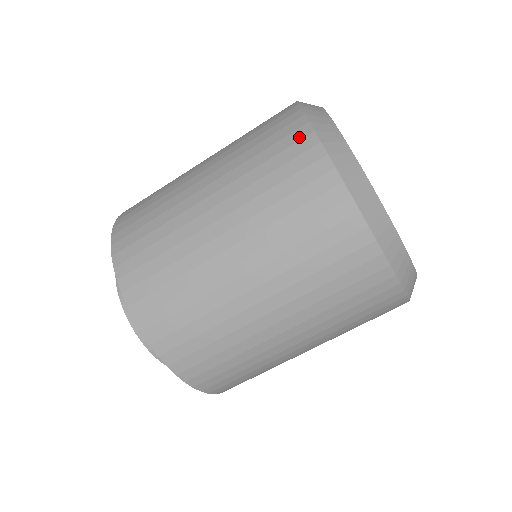
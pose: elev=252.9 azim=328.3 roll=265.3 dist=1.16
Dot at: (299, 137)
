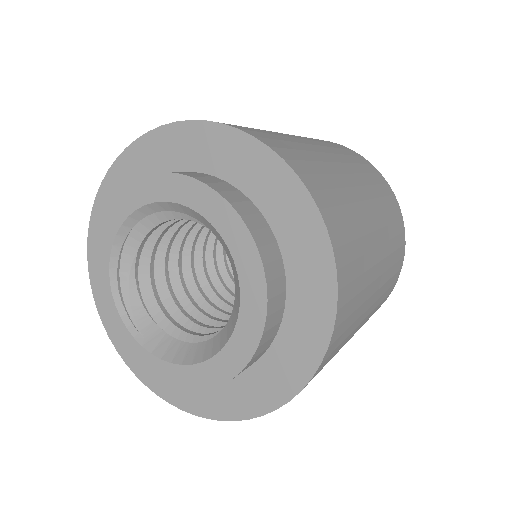
Dot at: occluded
